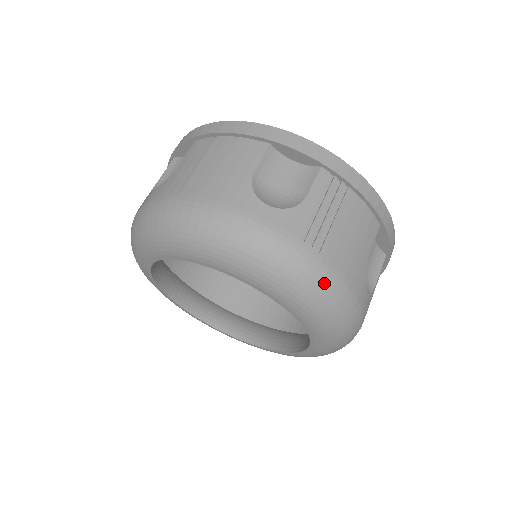
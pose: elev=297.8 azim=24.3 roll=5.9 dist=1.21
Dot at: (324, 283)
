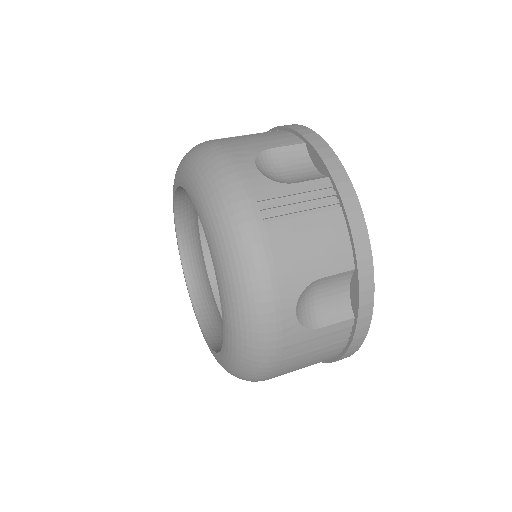
Dot at: (249, 251)
